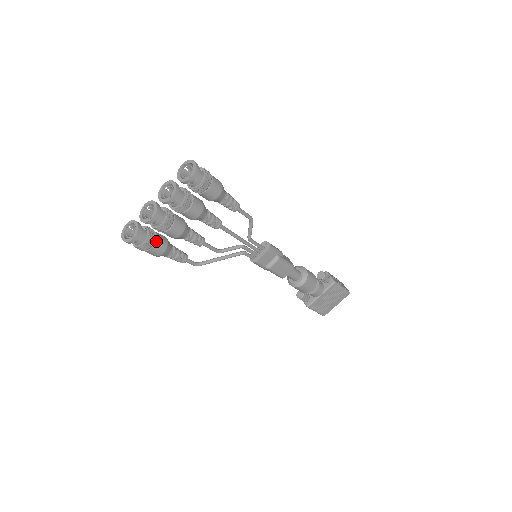
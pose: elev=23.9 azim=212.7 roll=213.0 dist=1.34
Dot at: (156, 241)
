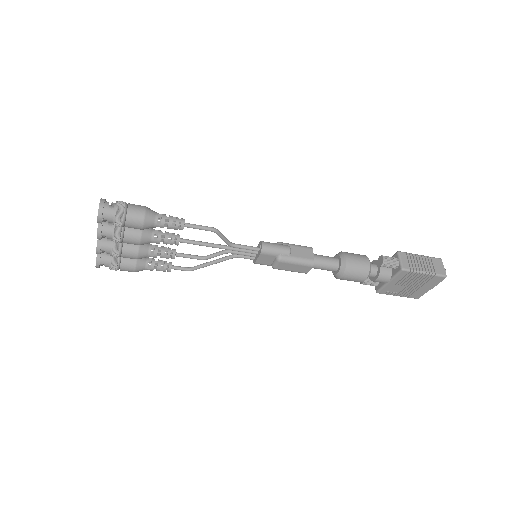
Dot at: (121, 263)
